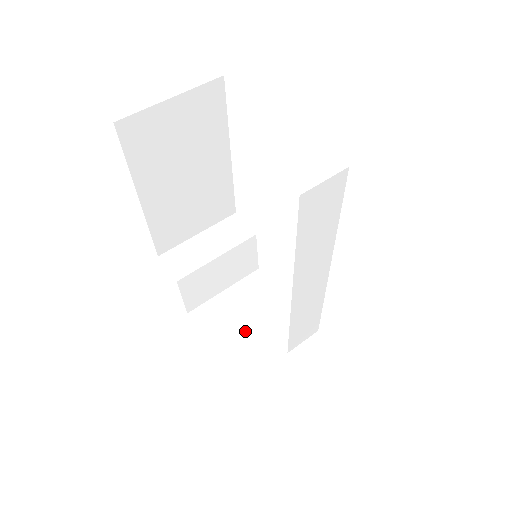
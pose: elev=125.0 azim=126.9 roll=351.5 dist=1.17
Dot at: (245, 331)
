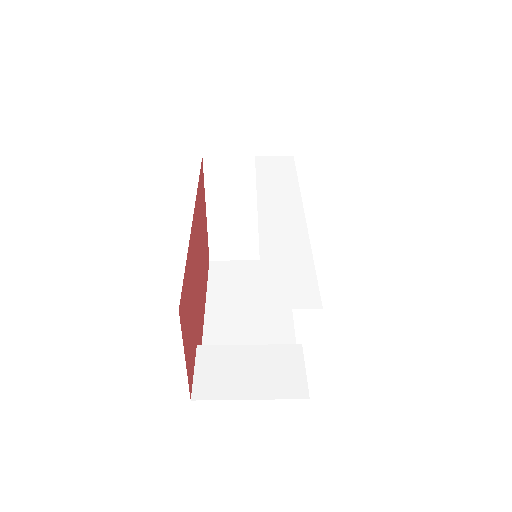
Dot at: occluded
